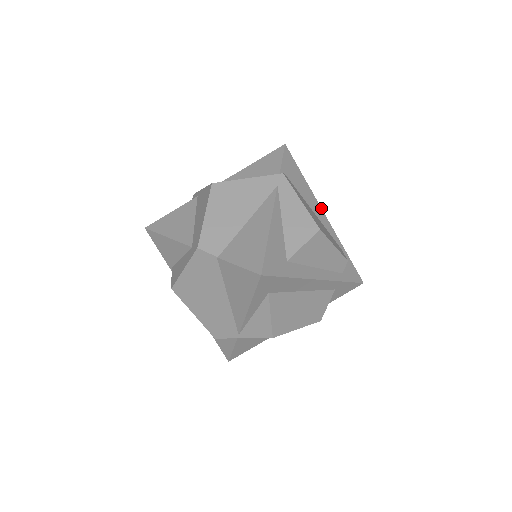
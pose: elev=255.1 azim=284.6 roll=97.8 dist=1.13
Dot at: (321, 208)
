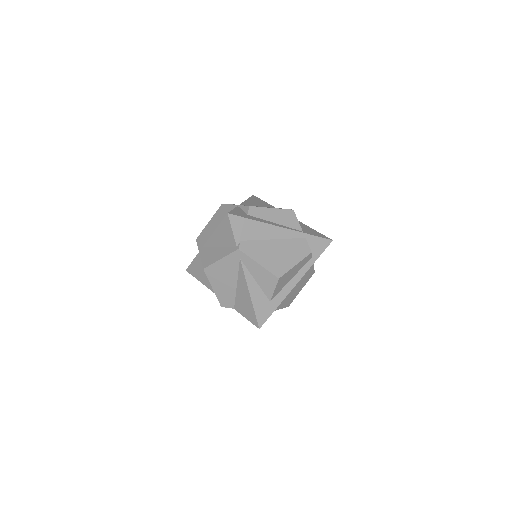
Dot at: (277, 226)
